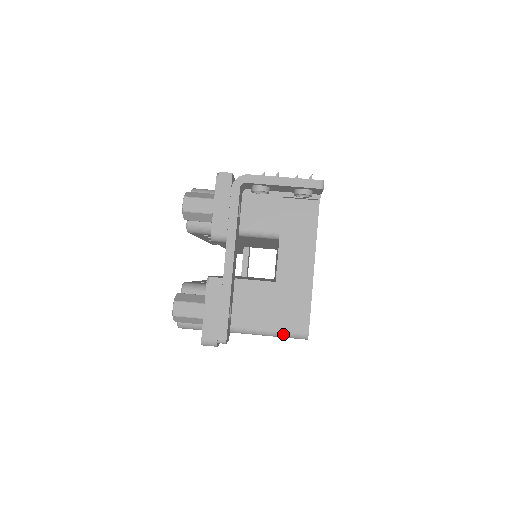
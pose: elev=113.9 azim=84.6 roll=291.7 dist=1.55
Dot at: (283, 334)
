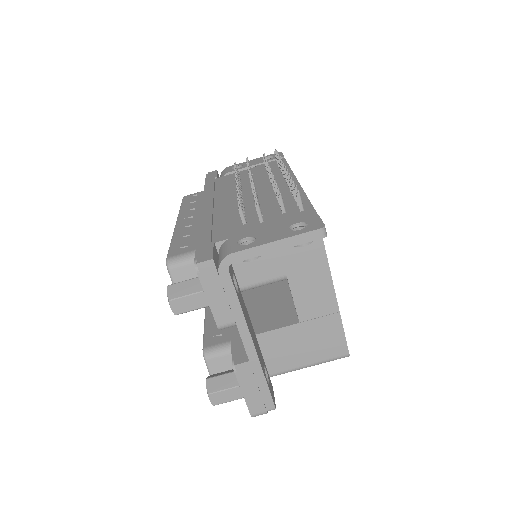
Dot at: (324, 362)
